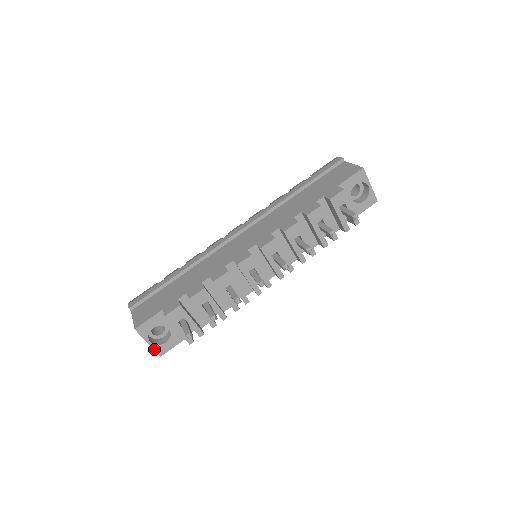
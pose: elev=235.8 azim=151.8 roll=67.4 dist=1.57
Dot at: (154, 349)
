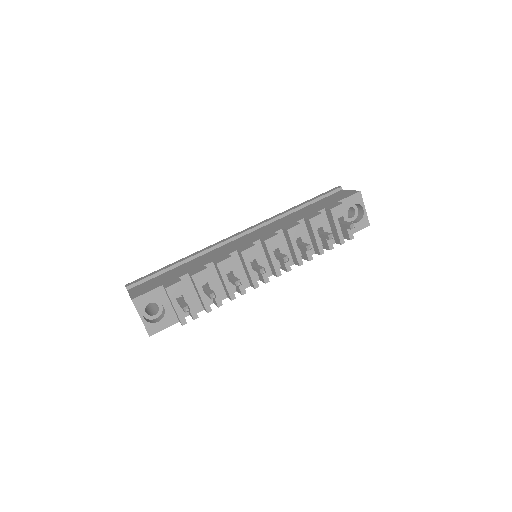
Dot at: (145, 326)
